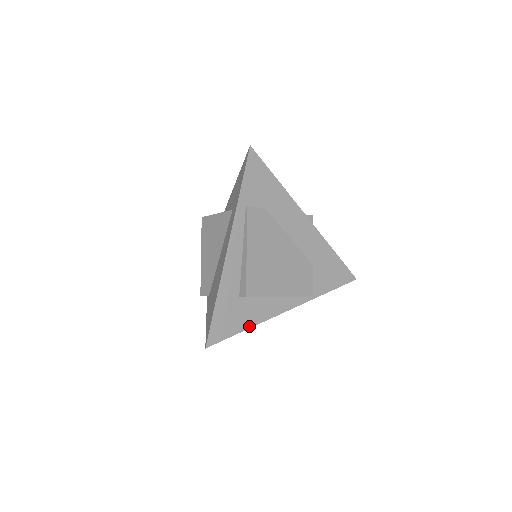
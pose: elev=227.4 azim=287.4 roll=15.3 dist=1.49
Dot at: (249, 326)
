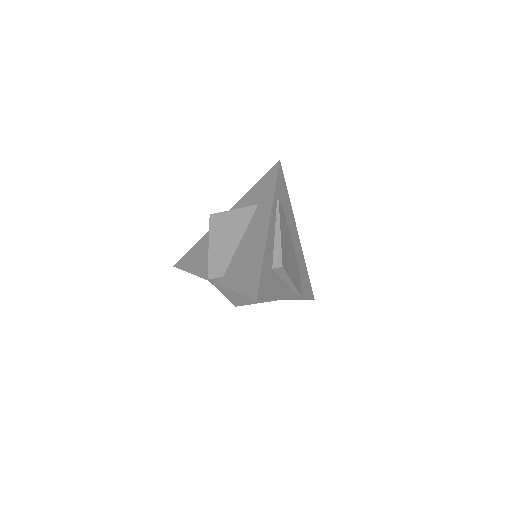
Dot at: (275, 298)
